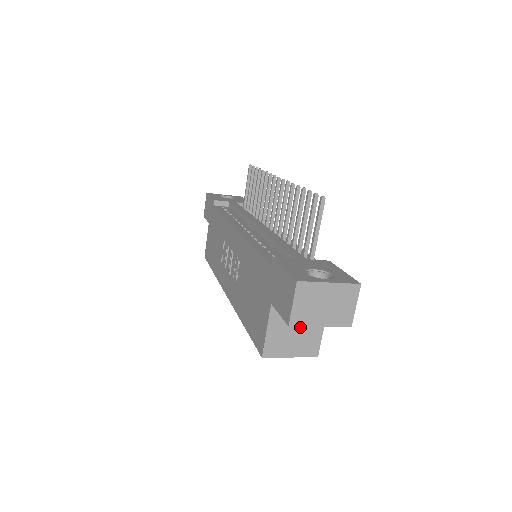
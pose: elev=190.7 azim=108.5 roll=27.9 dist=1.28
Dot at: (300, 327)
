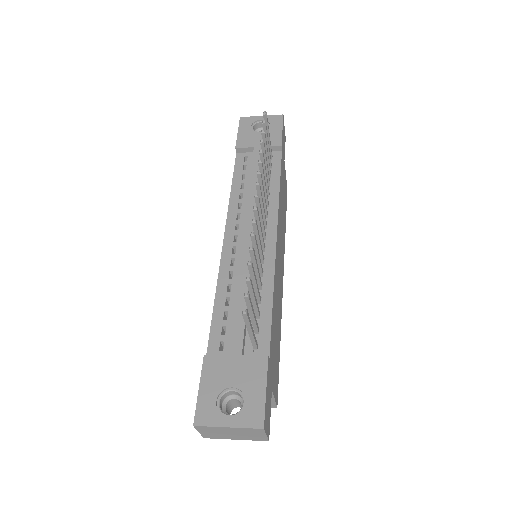
Dot at: occluded
